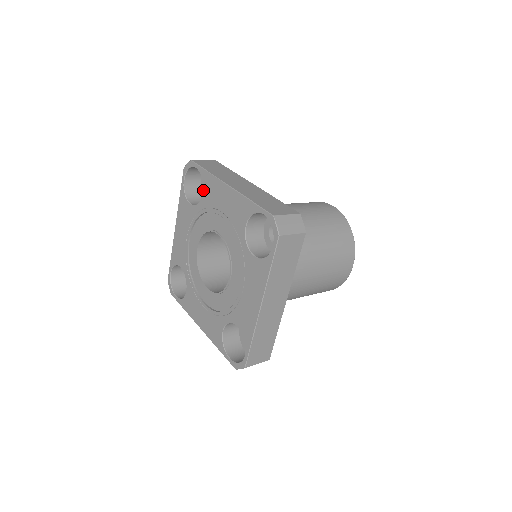
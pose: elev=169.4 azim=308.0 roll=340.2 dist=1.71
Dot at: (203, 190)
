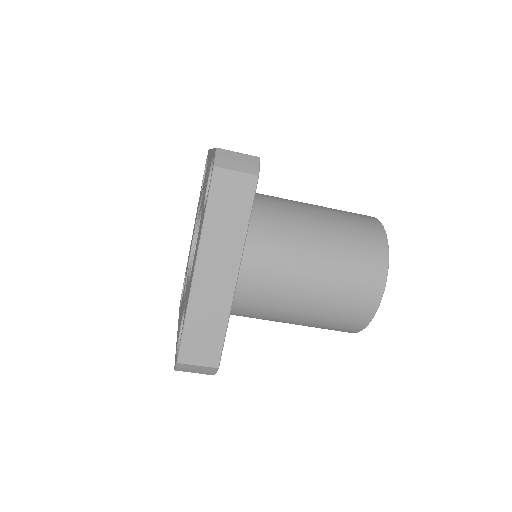
Dot at: occluded
